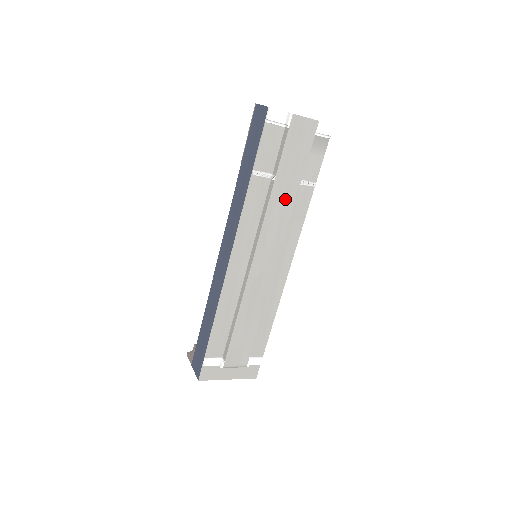
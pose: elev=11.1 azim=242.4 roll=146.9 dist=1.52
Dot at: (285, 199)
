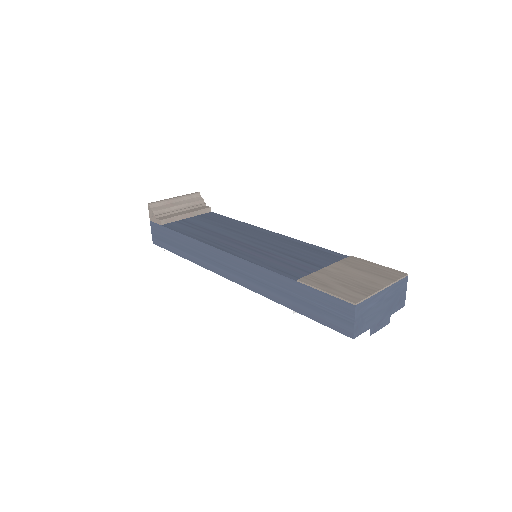
Dot at: occluded
